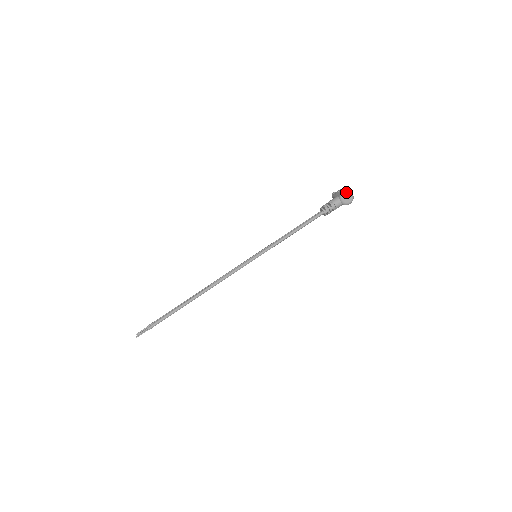
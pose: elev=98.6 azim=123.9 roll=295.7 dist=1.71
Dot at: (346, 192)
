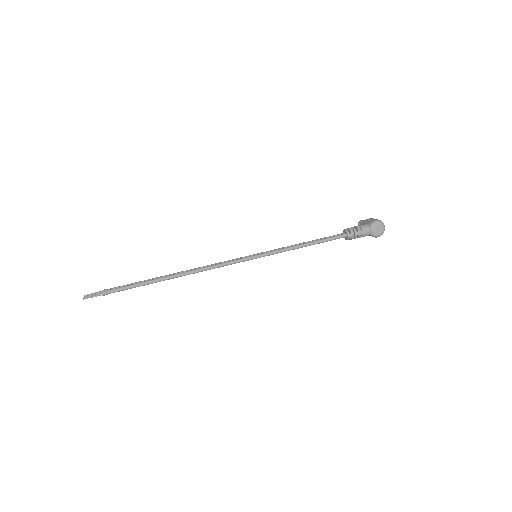
Dot at: (379, 222)
